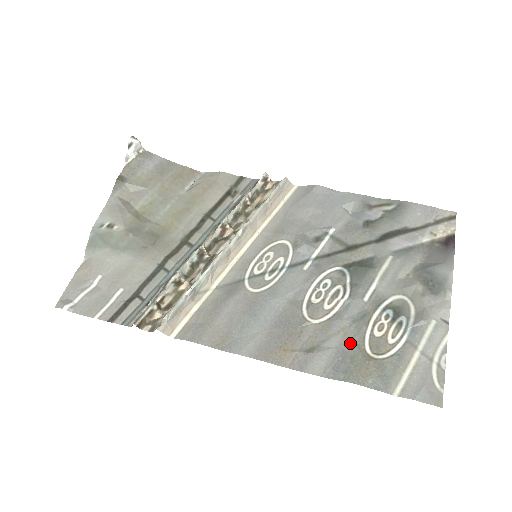
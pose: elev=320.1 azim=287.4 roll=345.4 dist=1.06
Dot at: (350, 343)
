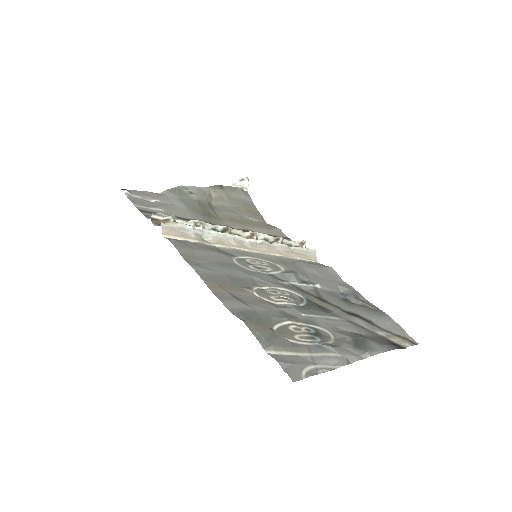
Dot at: (267, 315)
